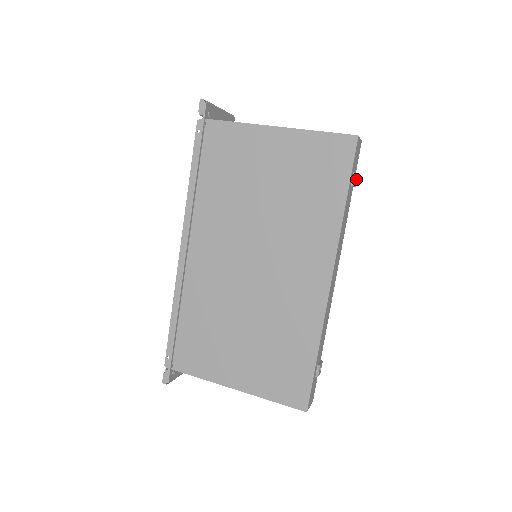
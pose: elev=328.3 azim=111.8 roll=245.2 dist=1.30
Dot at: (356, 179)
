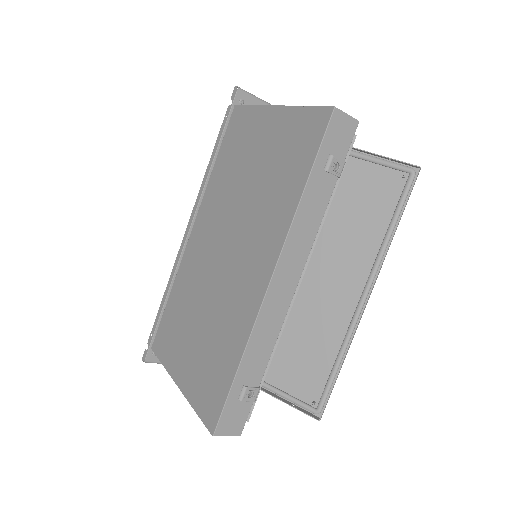
Dot at: (339, 166)
